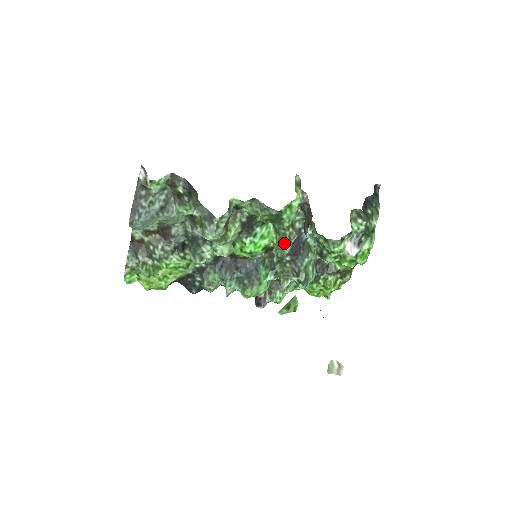
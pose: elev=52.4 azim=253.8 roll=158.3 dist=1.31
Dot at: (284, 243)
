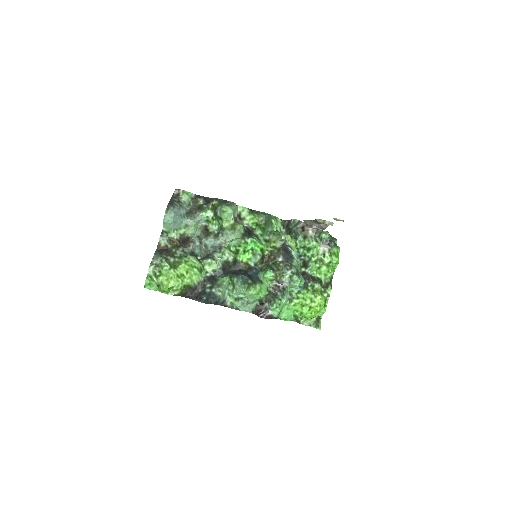
Dot at: occluded
